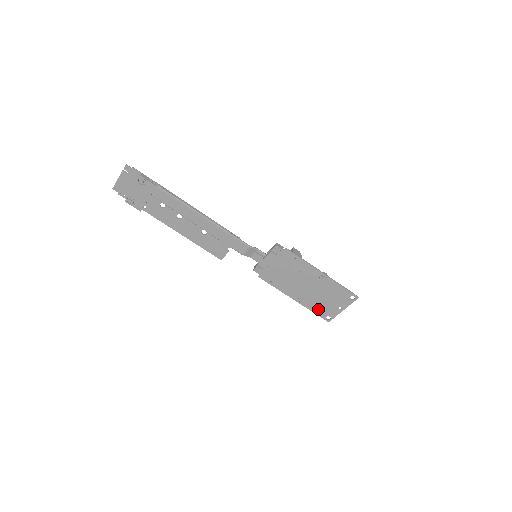
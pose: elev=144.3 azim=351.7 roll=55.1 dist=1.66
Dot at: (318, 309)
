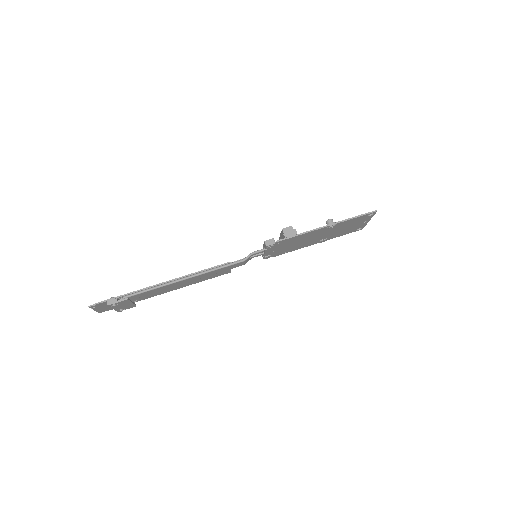
Dot at: (345, 233)
